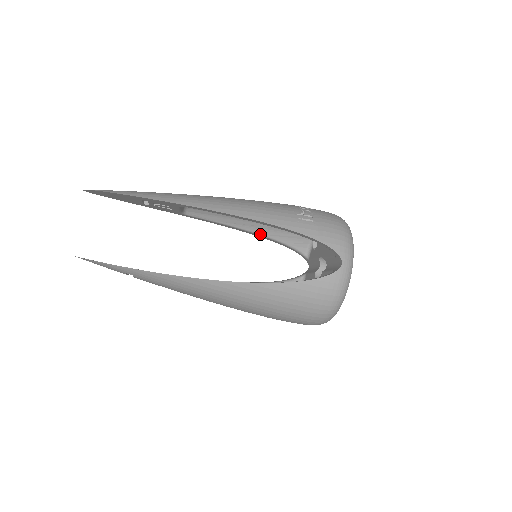
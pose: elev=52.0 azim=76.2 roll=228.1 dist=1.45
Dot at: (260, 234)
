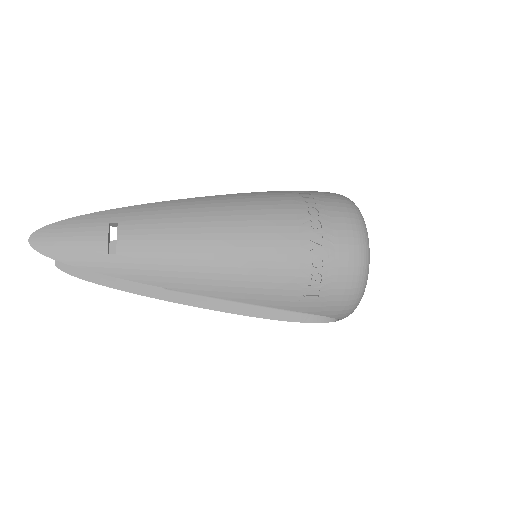
Dot at: occluded
